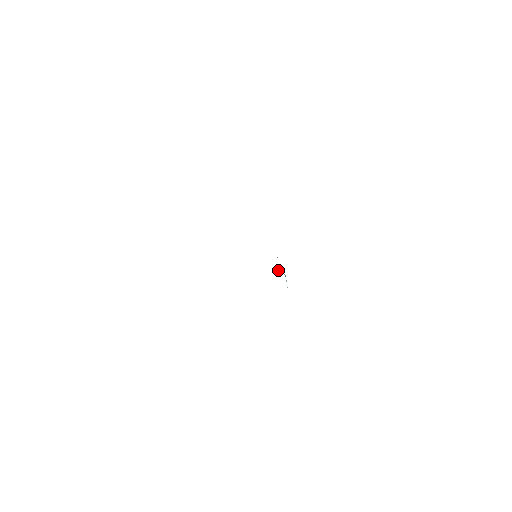
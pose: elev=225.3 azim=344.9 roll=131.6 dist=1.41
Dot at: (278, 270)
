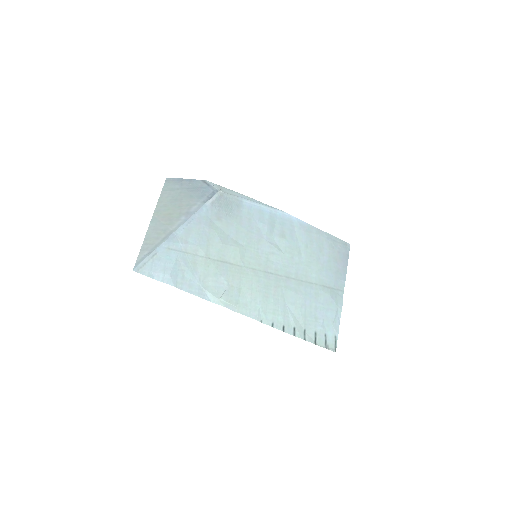
Dot at: (225, 290)
